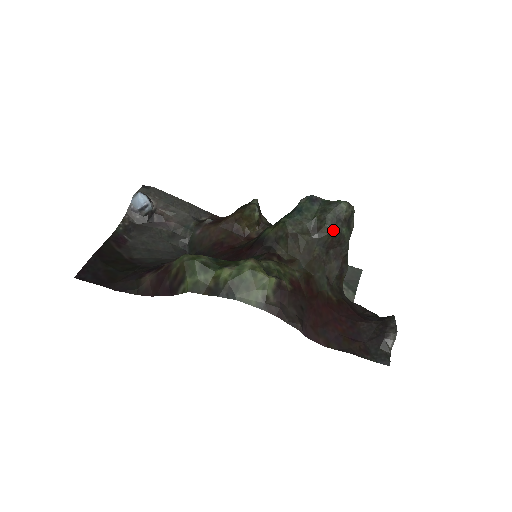
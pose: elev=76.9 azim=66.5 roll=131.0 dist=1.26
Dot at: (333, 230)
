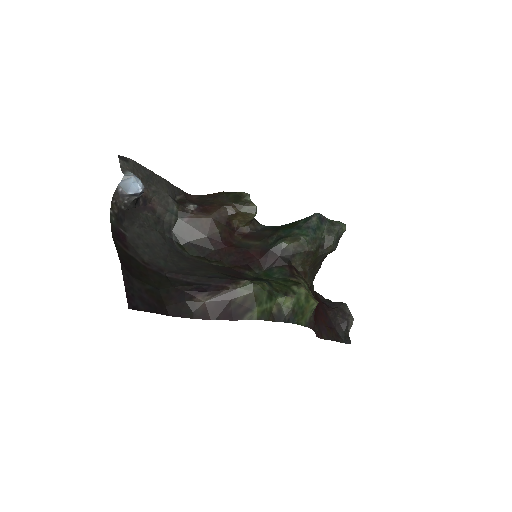
Dot at: (335, 248)
